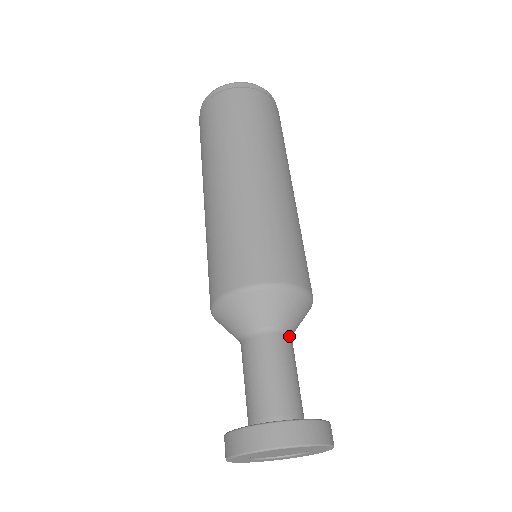
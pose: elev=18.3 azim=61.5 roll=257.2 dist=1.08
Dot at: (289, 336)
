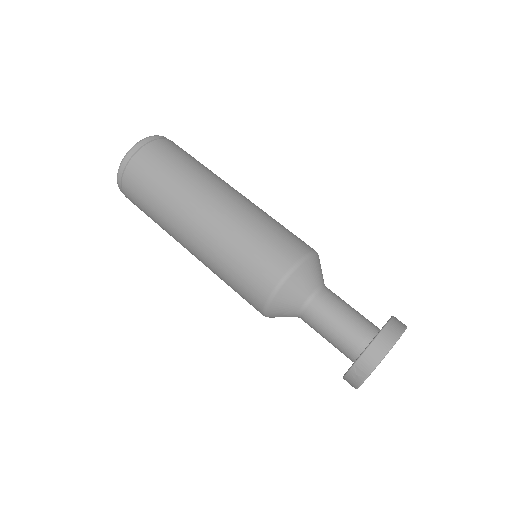
Dot at: occluded
